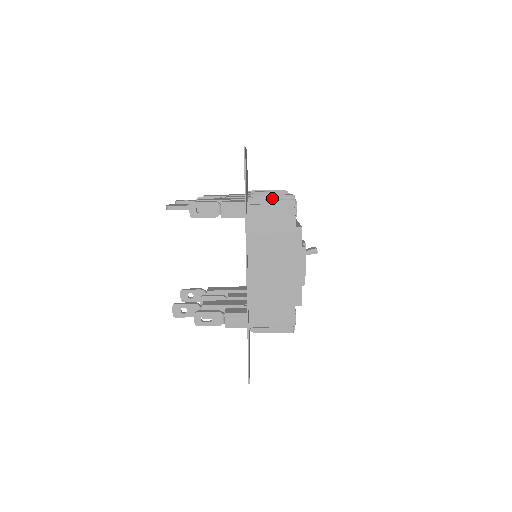
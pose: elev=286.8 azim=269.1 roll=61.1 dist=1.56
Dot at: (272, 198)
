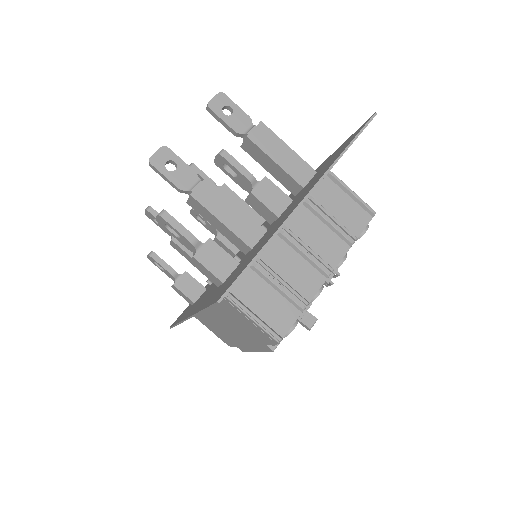
Dot at: (253, 317)
